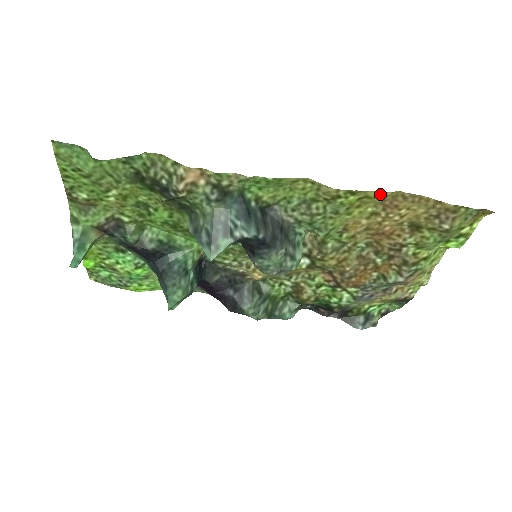
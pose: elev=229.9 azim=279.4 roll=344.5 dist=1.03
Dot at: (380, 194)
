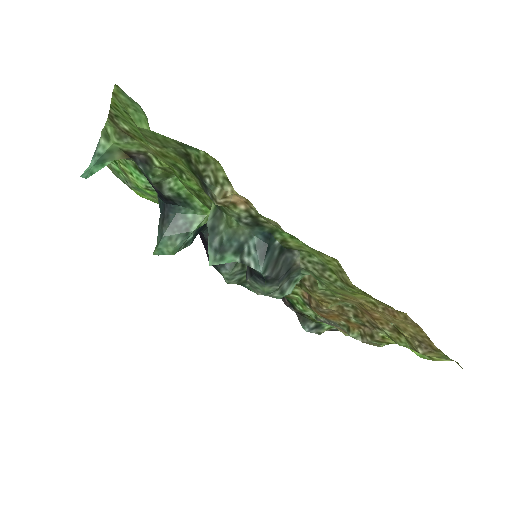
Dot at: (388, 305)
